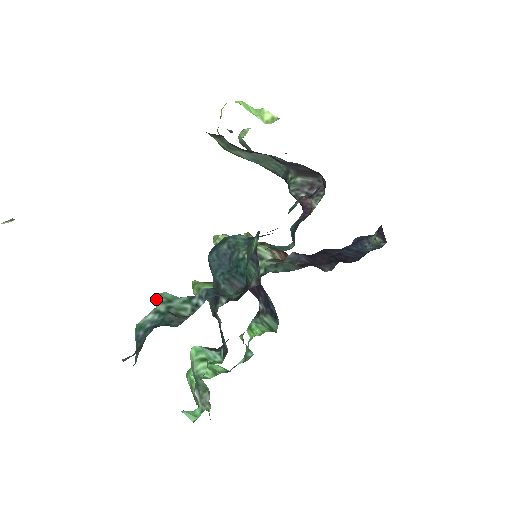
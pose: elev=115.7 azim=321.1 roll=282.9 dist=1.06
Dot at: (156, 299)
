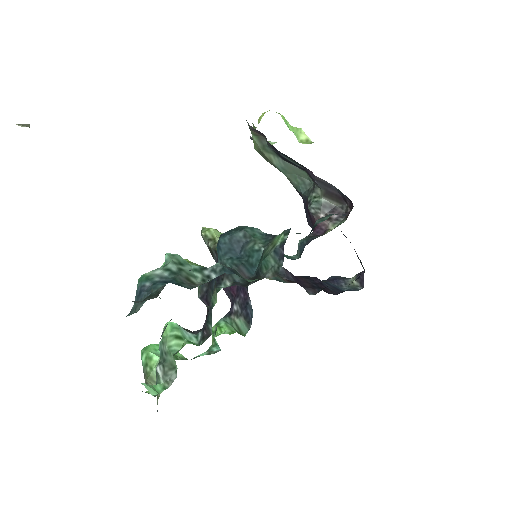
Dot at: (167, 257)
